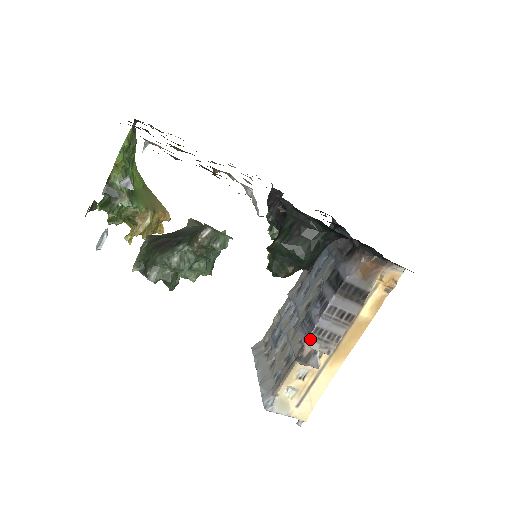
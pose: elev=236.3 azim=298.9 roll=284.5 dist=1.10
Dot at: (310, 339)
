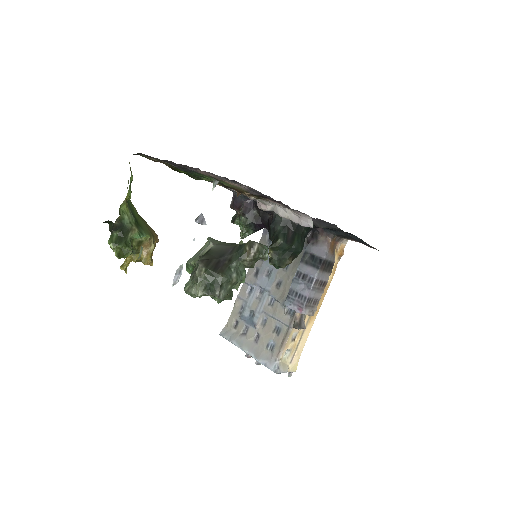
Dot at: (304, 308)
